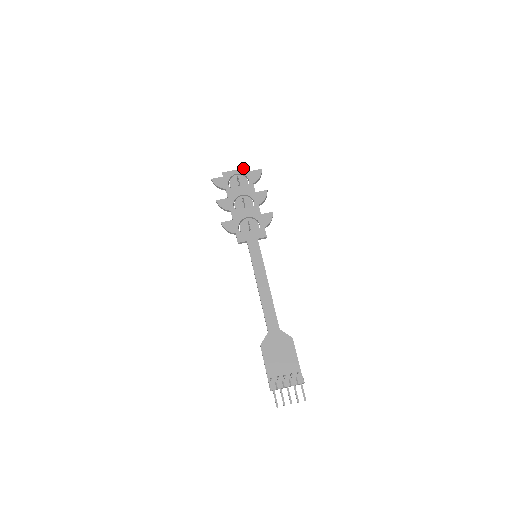
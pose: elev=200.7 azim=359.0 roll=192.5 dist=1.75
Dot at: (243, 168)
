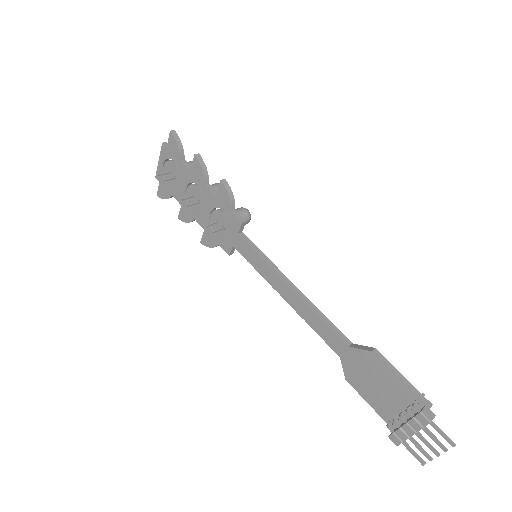
Dot at: (160, 151)
